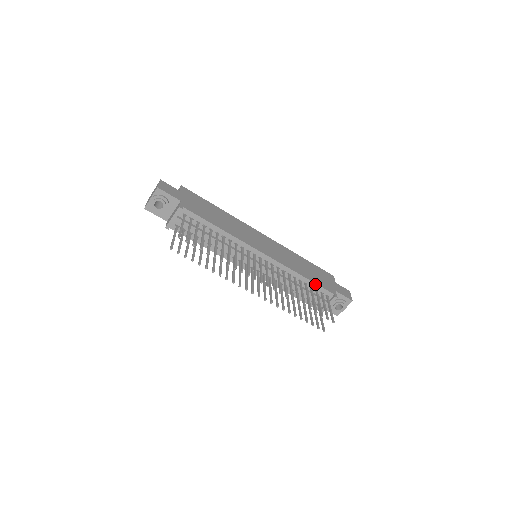
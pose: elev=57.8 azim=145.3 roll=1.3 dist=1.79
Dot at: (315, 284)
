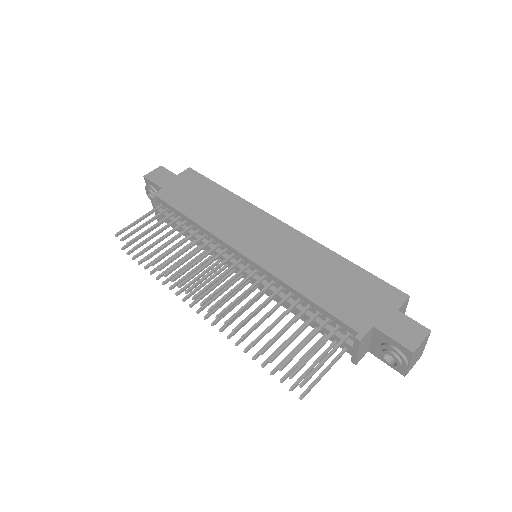
Dot at: (321, 308)
